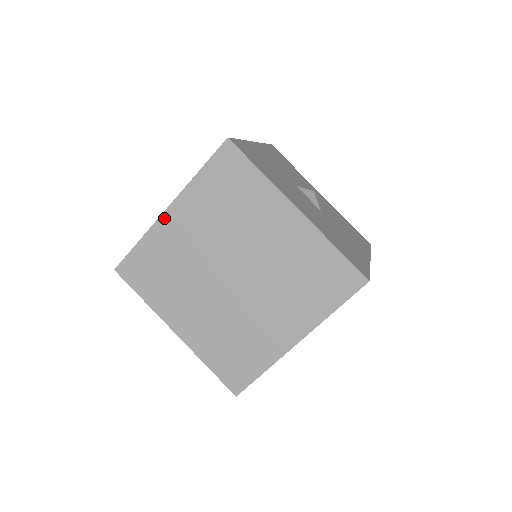
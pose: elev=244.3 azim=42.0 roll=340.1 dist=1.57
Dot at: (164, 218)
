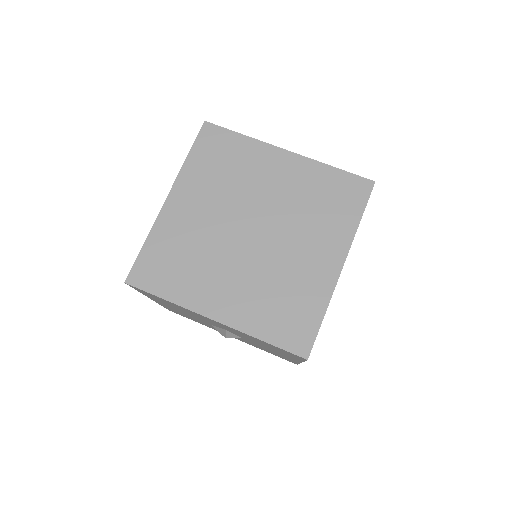
Dot at: (166, 208)
